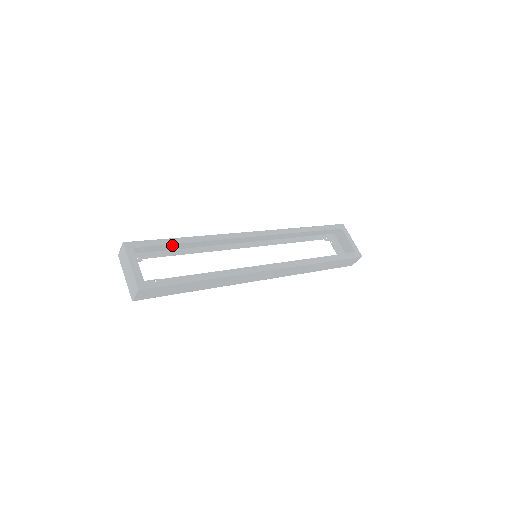
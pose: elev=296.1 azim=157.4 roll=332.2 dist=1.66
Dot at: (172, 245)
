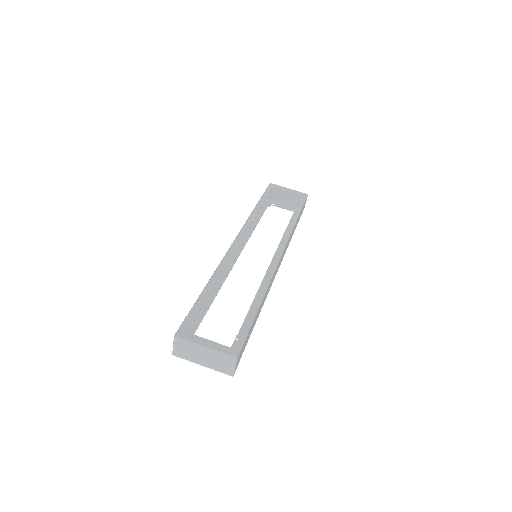
Dot at: occluded
